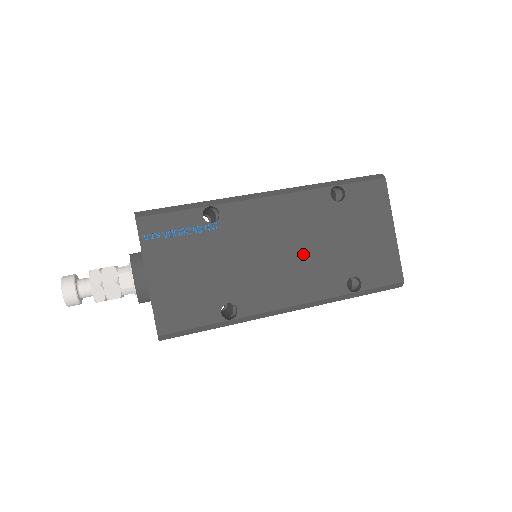
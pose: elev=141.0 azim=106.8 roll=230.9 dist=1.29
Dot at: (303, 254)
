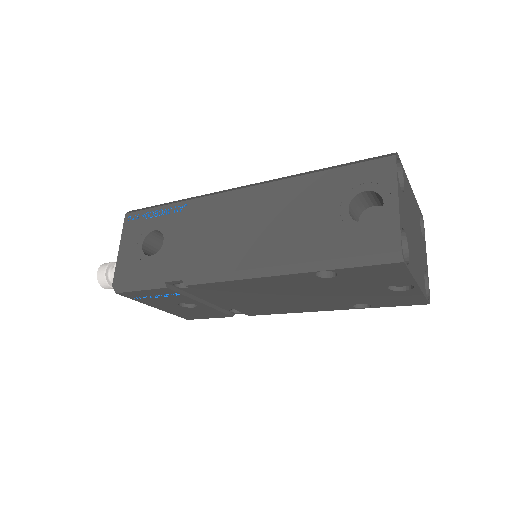
Dot at: occluded
